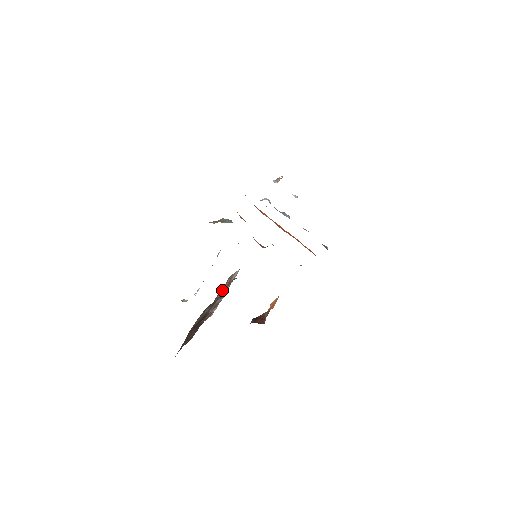
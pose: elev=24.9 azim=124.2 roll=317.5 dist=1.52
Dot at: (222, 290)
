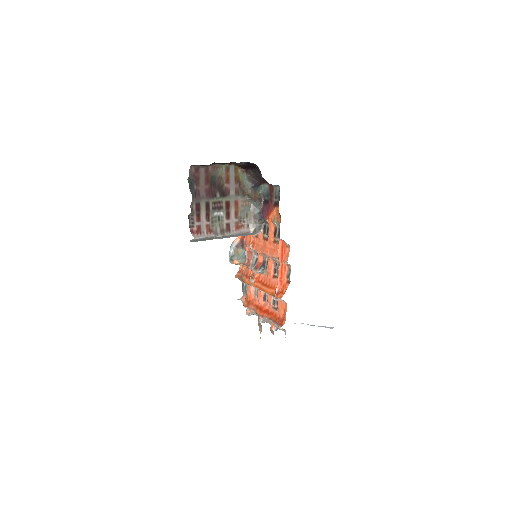
Dot at: (240, 211)
